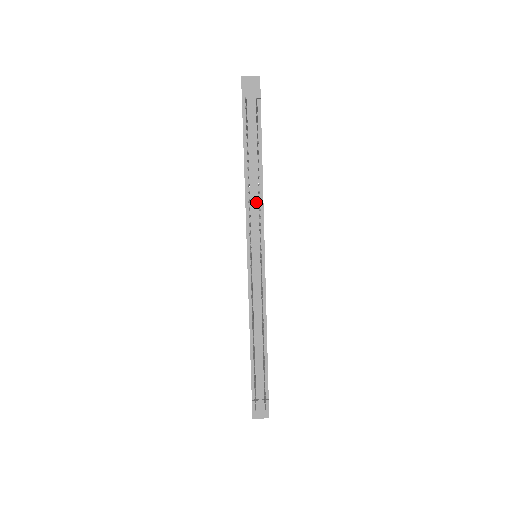
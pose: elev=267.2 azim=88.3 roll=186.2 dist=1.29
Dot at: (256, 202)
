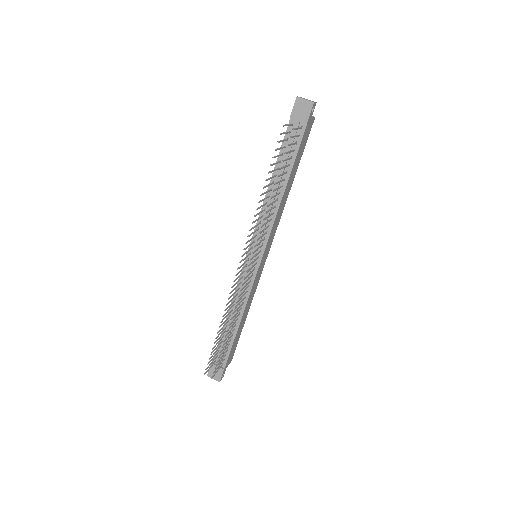
Dot at: (270, 213)
